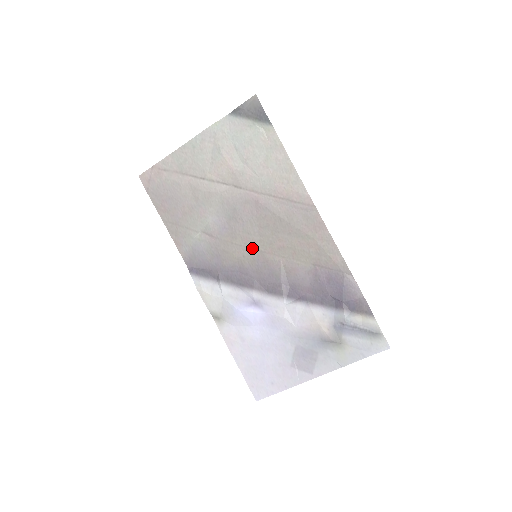
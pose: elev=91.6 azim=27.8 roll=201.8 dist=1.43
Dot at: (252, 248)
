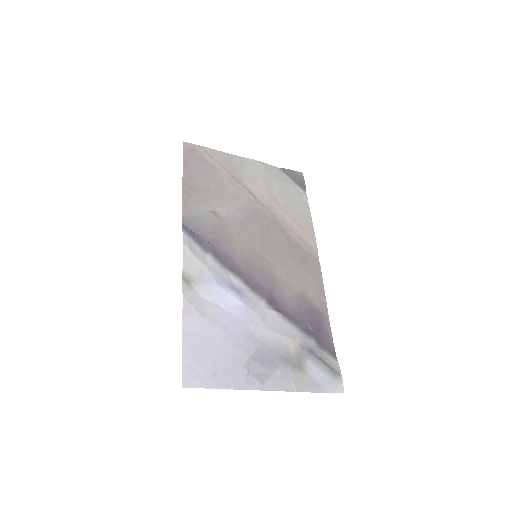
Dot at: (255, 249)
